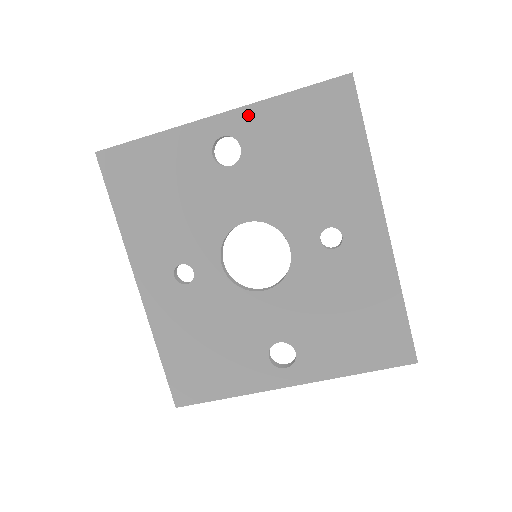
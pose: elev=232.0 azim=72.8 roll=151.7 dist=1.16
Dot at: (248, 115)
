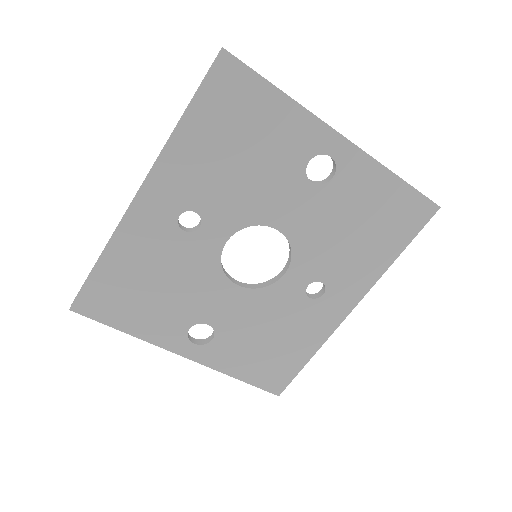
Dot at: (362, 162)
